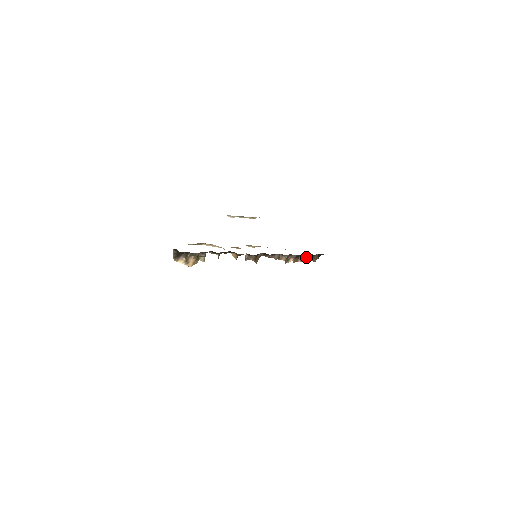
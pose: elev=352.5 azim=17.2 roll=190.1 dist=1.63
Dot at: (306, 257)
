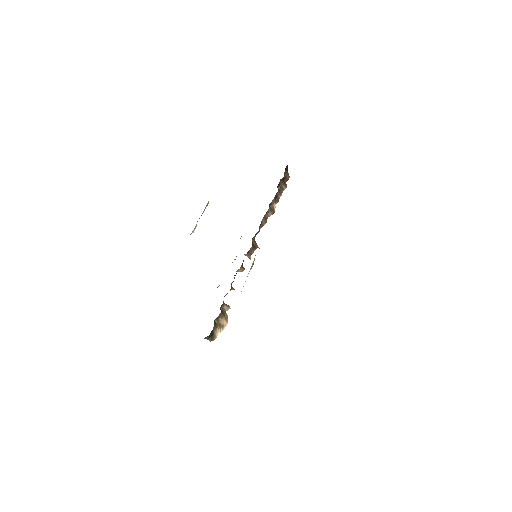
Dot at: (280, 186)
